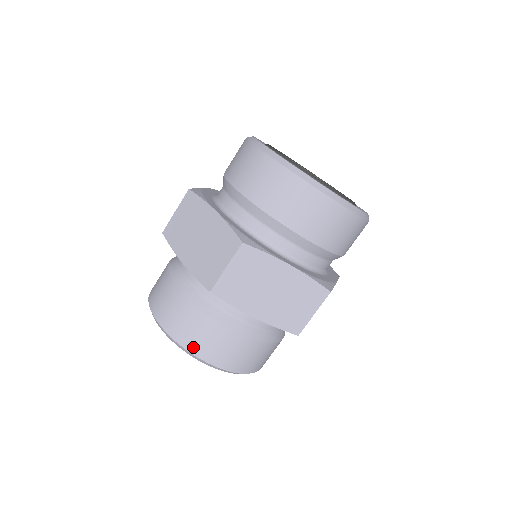
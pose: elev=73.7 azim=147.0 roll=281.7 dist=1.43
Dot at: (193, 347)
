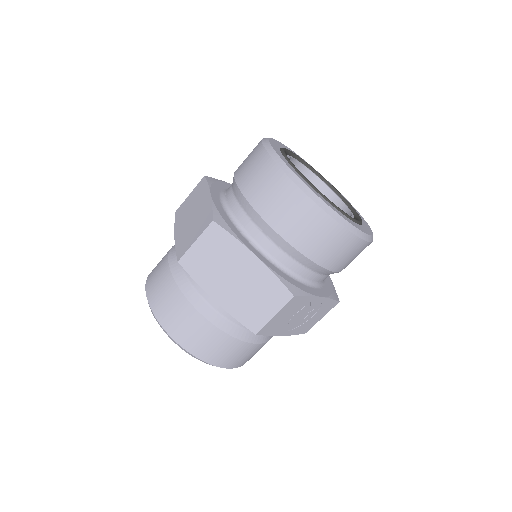
Dot at: (162, 317)
